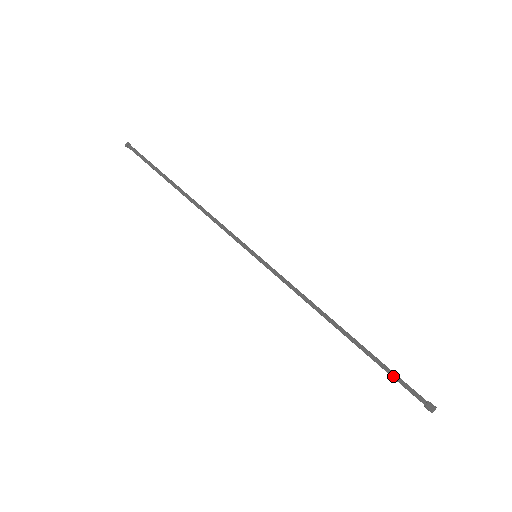
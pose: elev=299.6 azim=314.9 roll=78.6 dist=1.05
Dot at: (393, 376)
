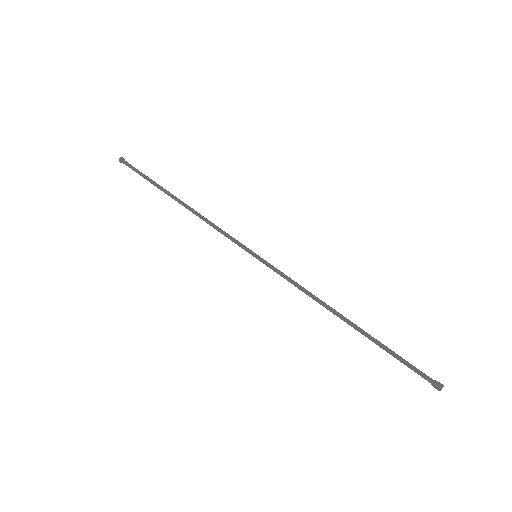
Dot at: (399, 359)
